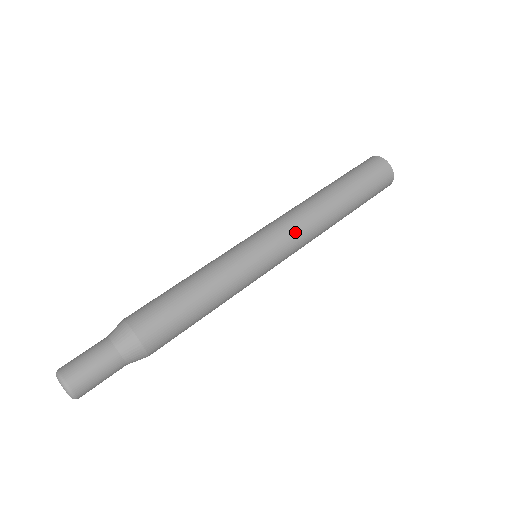
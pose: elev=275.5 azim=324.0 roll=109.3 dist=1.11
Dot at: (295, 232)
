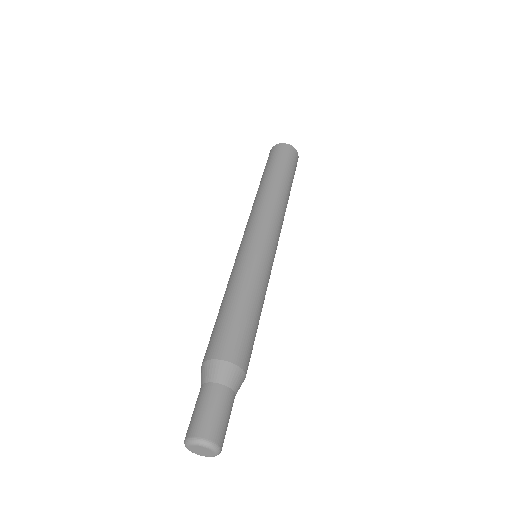
Dot at: (266, 217)
